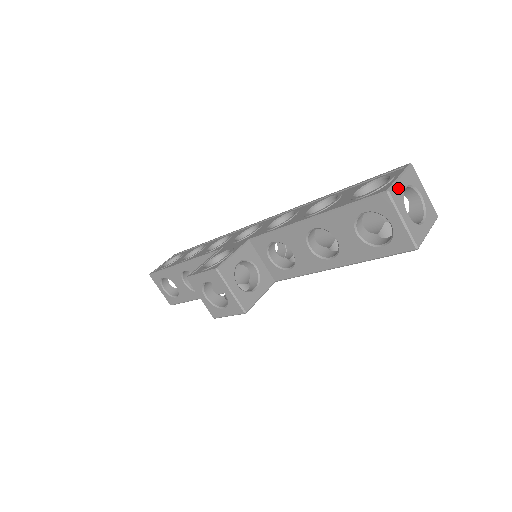
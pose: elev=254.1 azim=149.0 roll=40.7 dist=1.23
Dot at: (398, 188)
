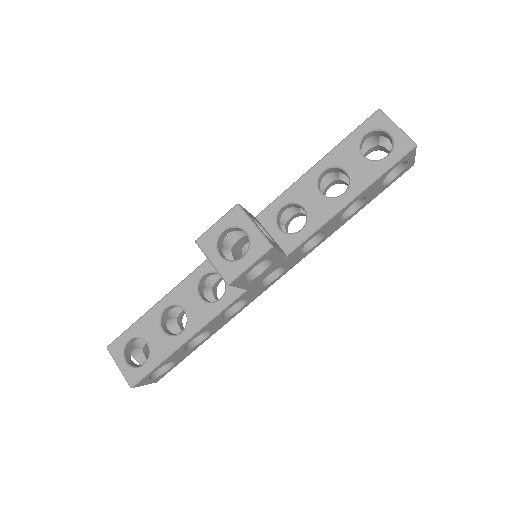
Dot at: occluded
